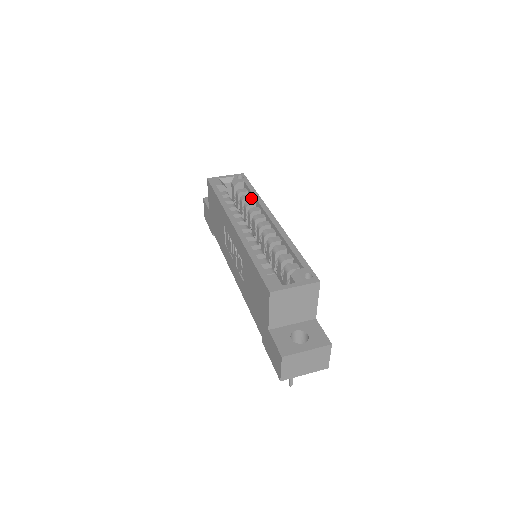
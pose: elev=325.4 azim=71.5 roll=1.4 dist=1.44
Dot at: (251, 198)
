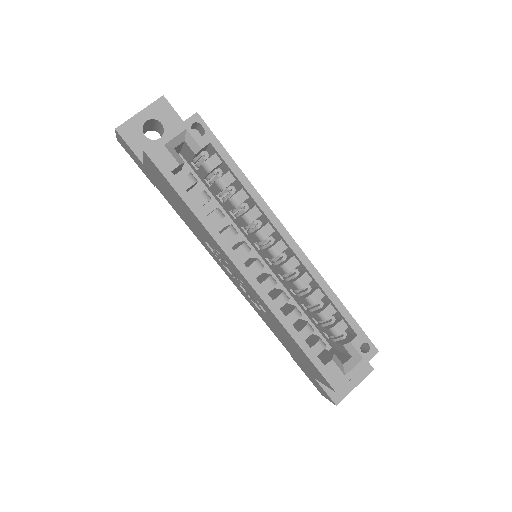
Dot at: (234, 181)
